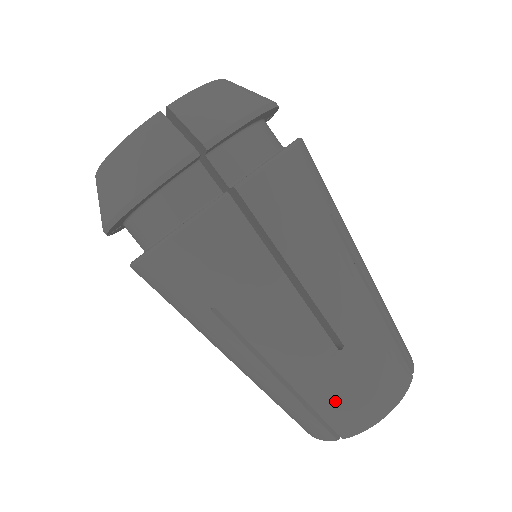
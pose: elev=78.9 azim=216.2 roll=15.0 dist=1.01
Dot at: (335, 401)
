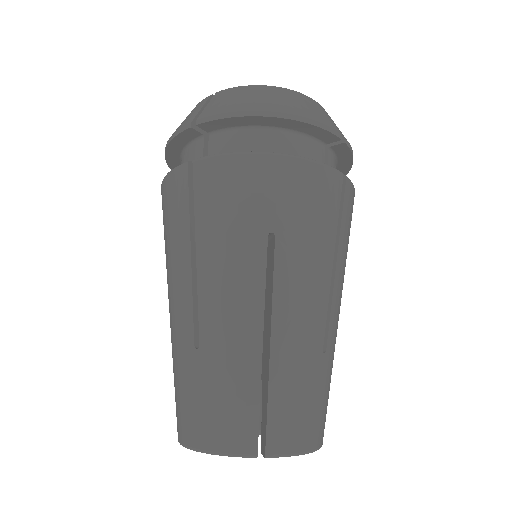
Dot at: (179, 393)
